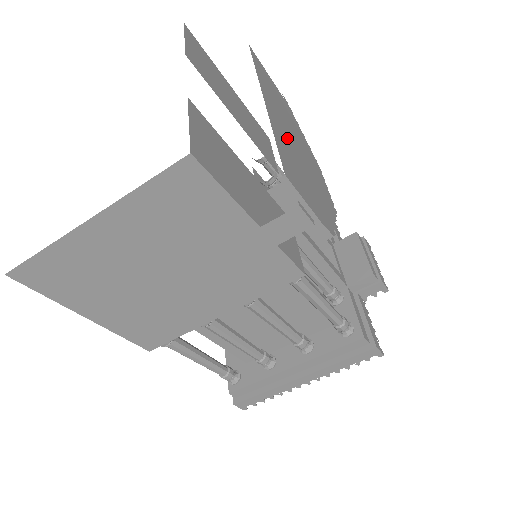
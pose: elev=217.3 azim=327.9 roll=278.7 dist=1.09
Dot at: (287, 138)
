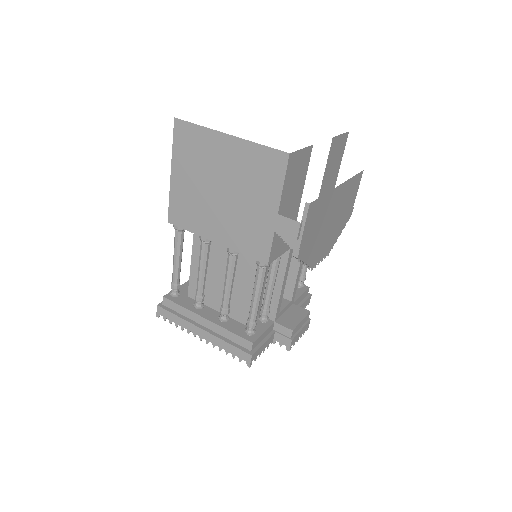
Dot at: (330, 210)
